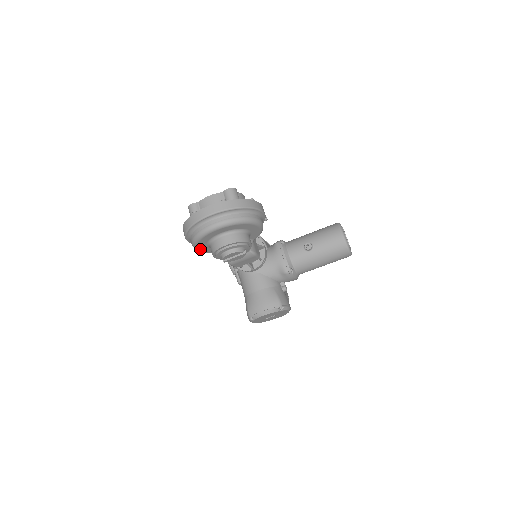
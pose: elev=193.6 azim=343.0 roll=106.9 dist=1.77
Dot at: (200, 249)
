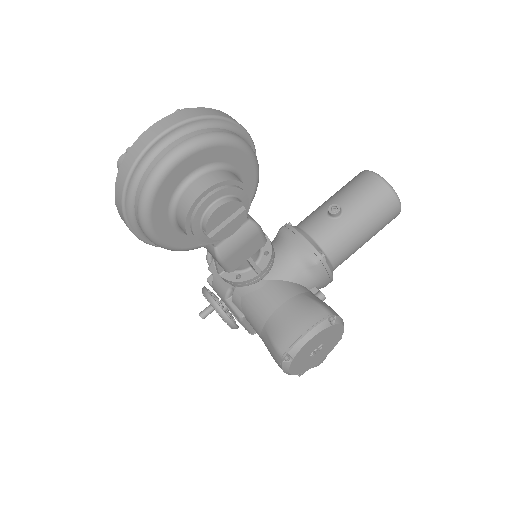
Dot at: (158, 234)
